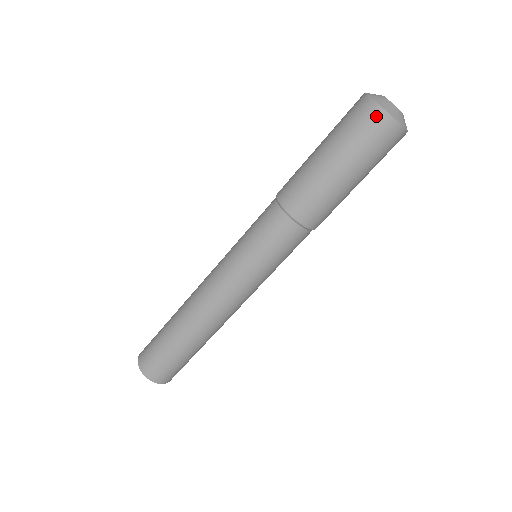
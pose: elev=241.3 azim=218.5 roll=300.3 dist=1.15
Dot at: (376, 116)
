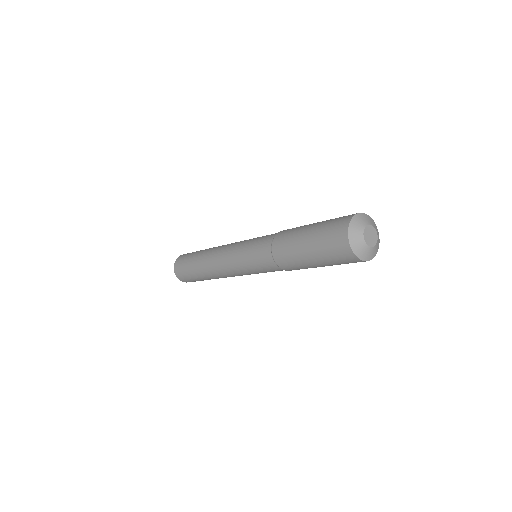
Dot at: (342, 239)
